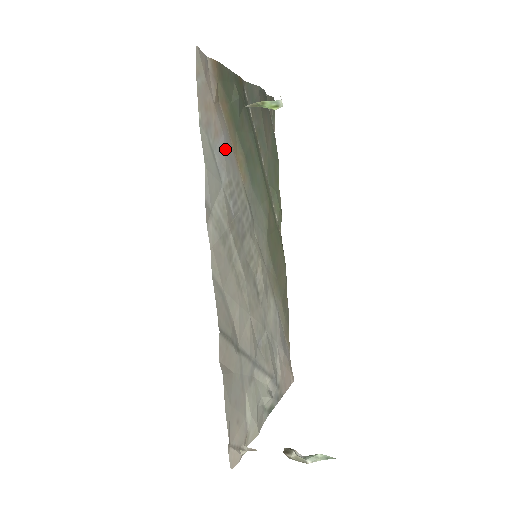
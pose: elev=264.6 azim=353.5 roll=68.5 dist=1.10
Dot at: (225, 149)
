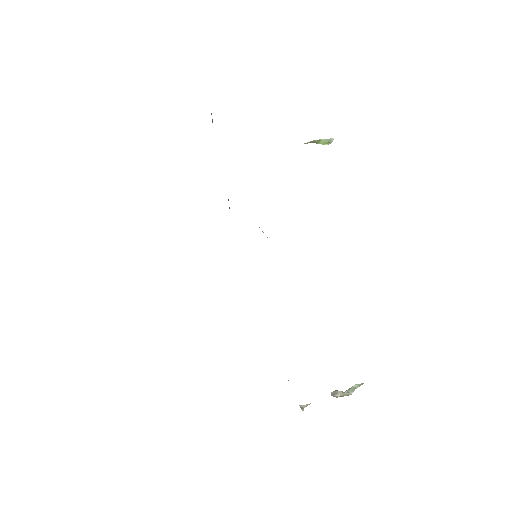
Dot at: occluded
